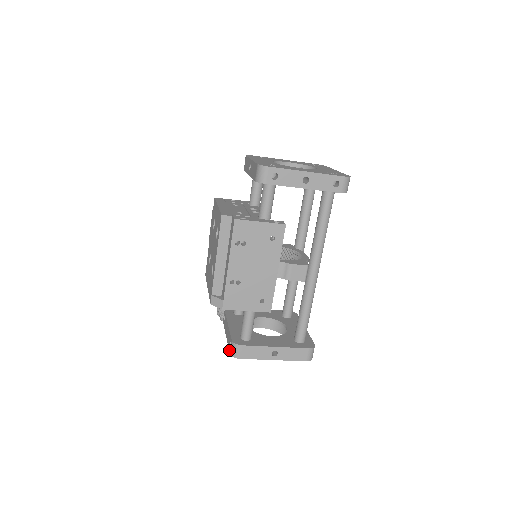
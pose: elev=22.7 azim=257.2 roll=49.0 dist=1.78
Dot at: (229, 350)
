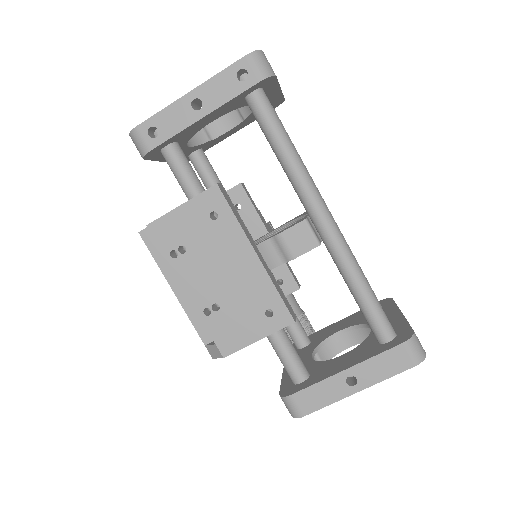
Dot at: occluded
